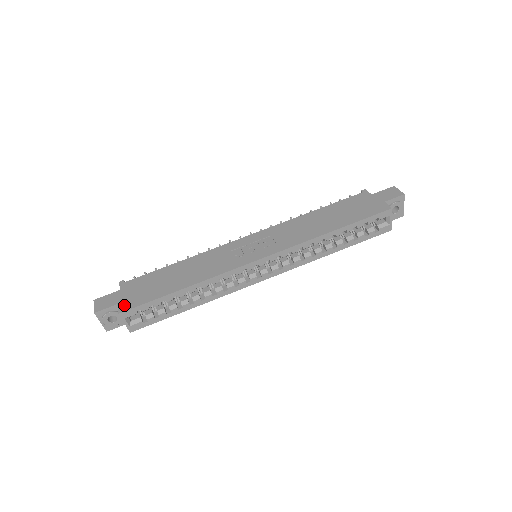
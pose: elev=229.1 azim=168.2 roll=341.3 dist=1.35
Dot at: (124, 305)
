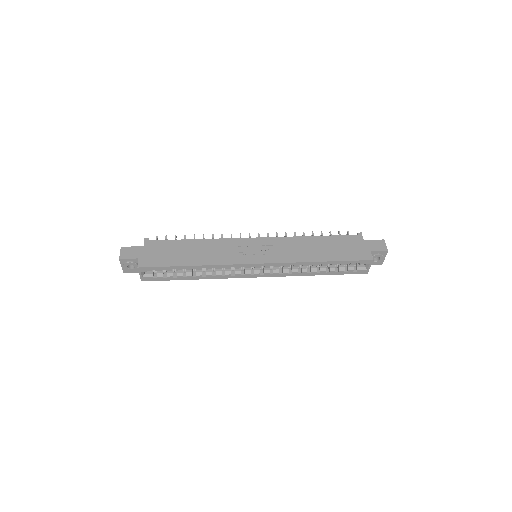
Dot at: (143, 262)
